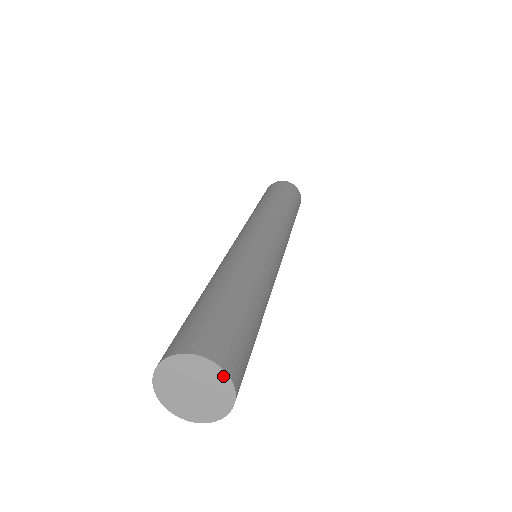
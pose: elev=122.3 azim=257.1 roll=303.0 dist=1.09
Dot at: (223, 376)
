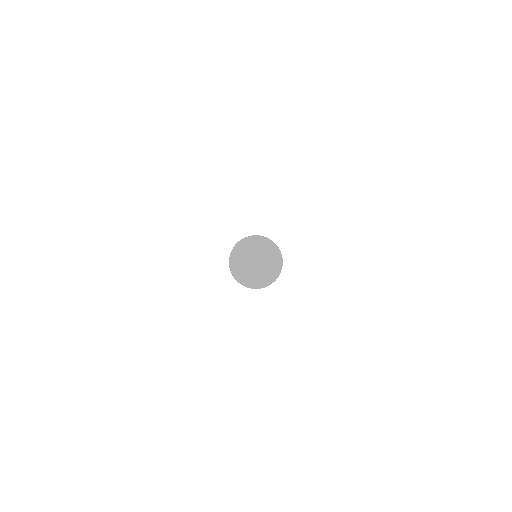
Dot at: (274, 247)
